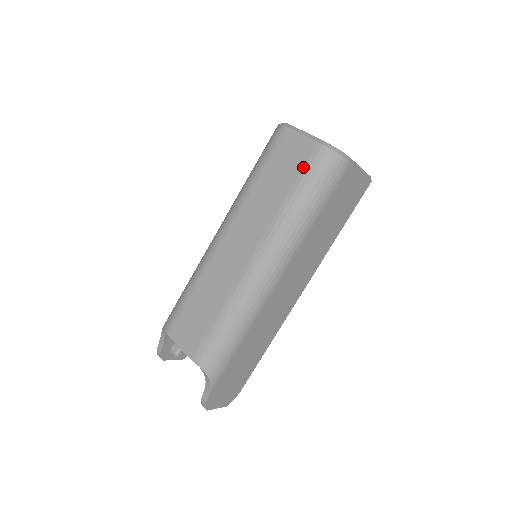
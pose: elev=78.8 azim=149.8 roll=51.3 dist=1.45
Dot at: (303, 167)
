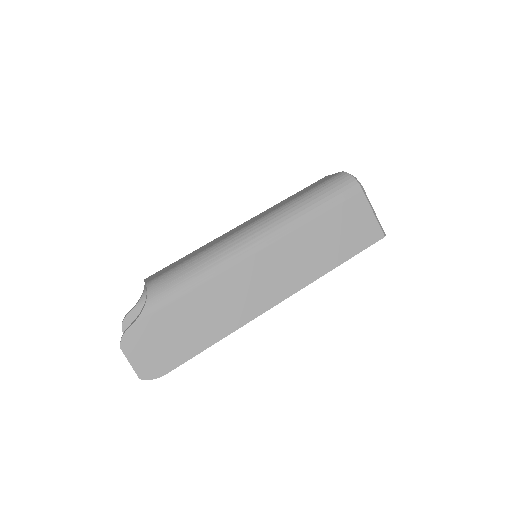
Dot at: (322, 182)
